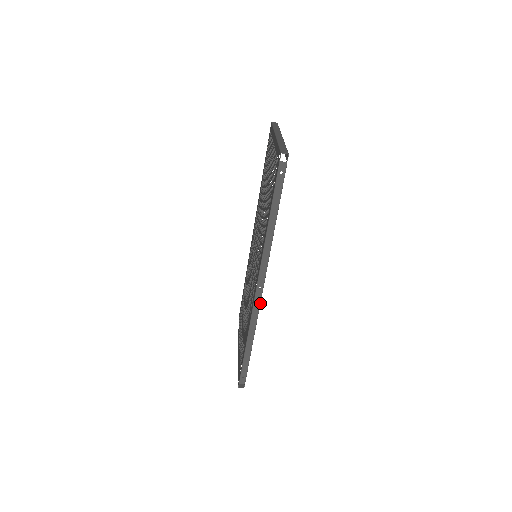
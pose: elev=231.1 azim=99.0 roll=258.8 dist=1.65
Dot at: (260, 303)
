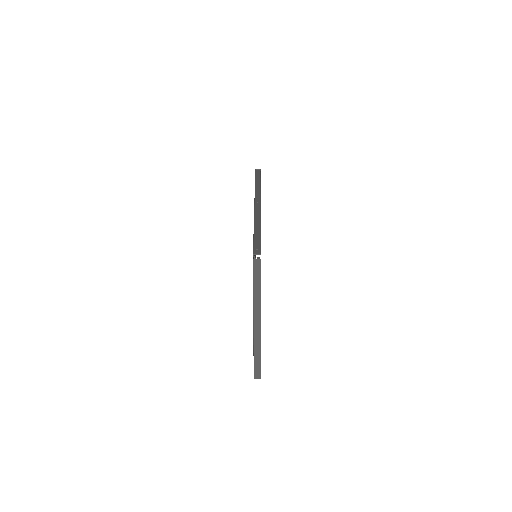
Dot at: occluded
